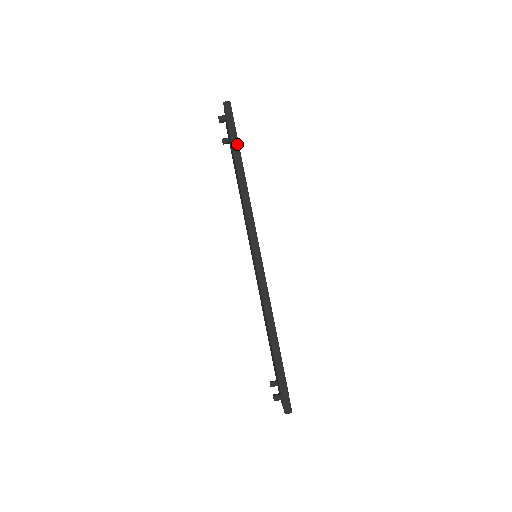
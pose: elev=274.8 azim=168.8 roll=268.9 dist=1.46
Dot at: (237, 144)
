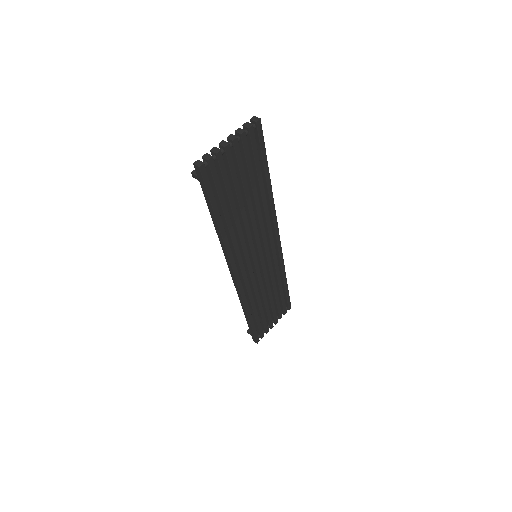
Dot at: (211, 206)
